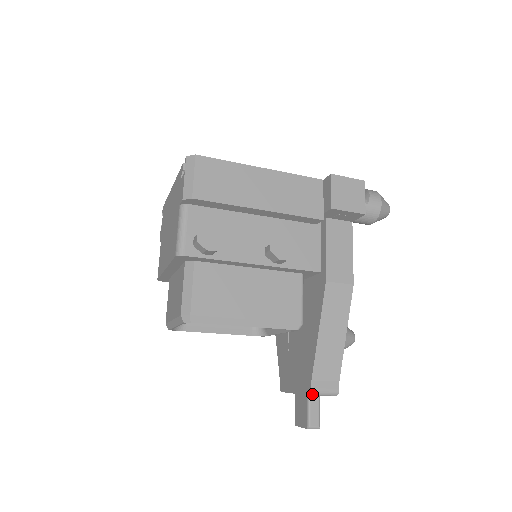
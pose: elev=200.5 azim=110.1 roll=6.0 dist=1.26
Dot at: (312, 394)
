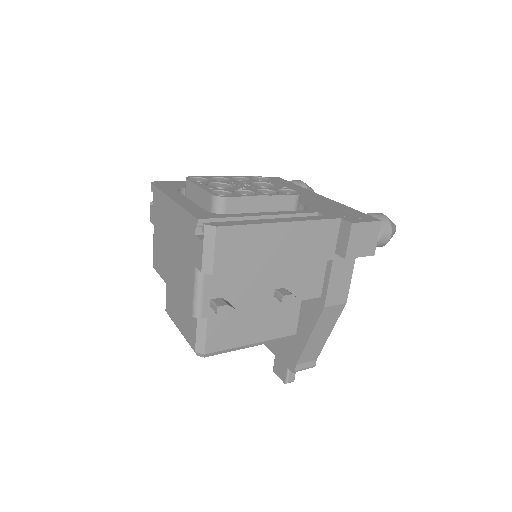
Dot at: (294, 372)
